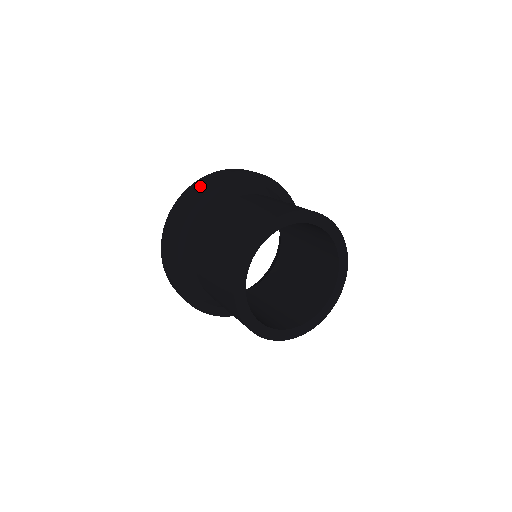
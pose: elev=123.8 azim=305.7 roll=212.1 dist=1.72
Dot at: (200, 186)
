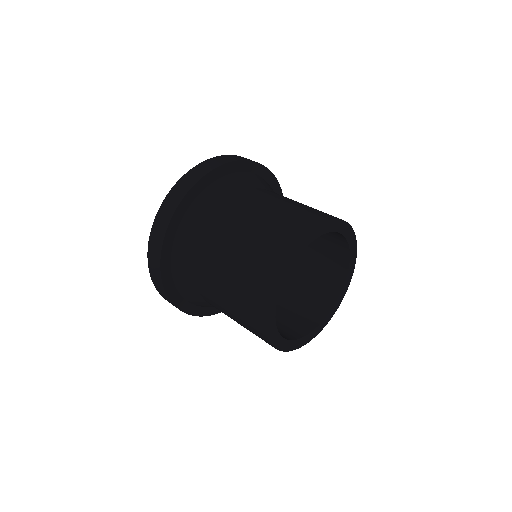
Dot at: (192, 187)
